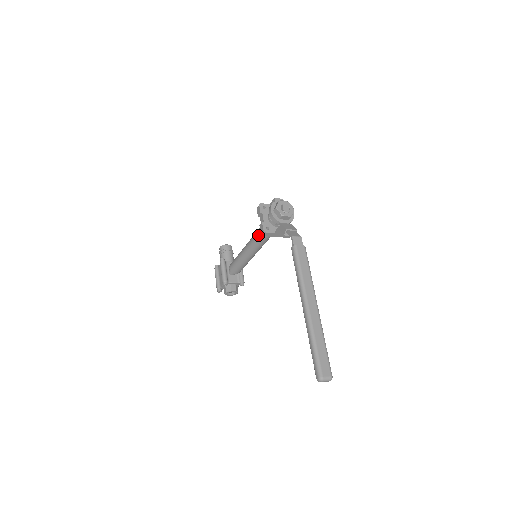
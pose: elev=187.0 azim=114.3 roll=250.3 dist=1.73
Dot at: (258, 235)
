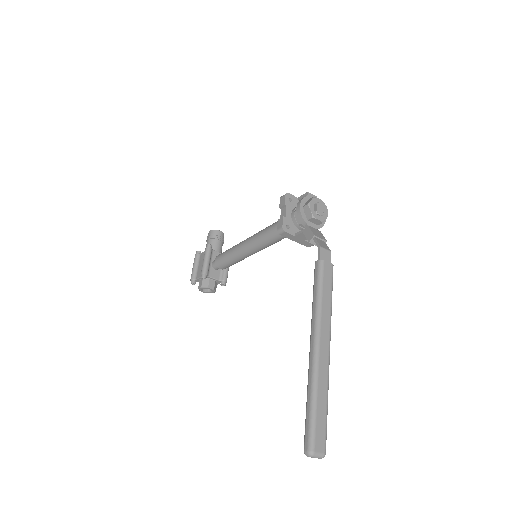
Dot at: (269, 231)
